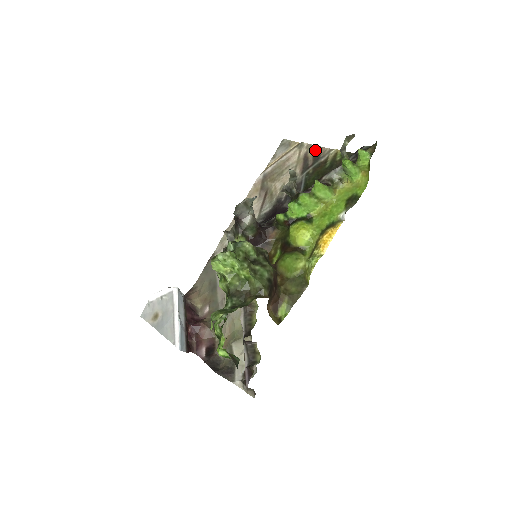
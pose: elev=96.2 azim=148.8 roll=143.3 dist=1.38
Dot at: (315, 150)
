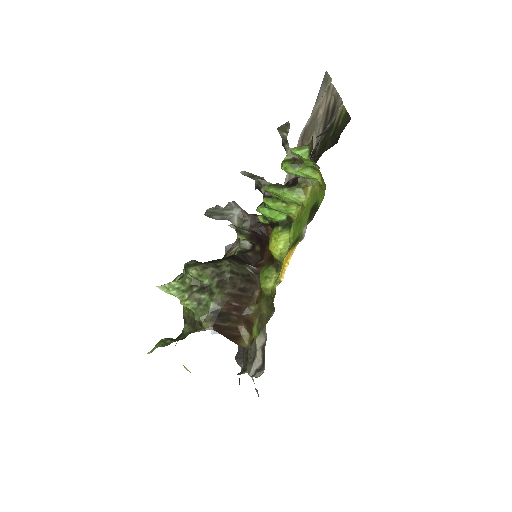
Dot at: (334, 99)
